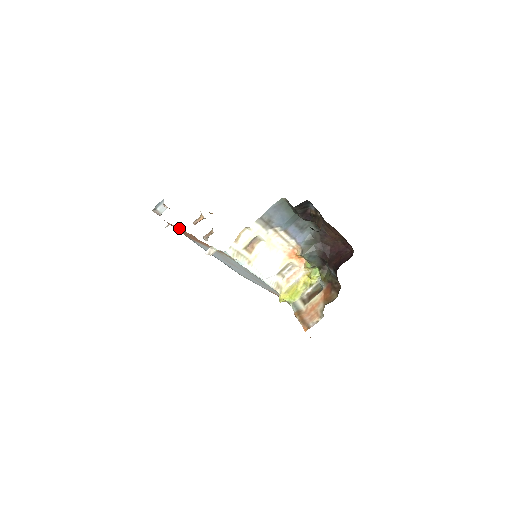
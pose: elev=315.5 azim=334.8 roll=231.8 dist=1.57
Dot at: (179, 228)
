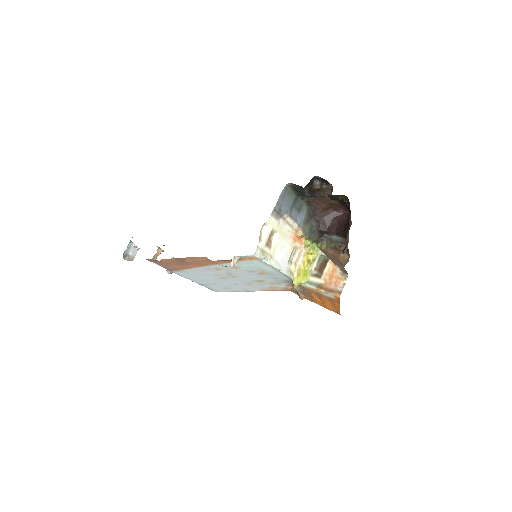
Dot at: (178, 258)
